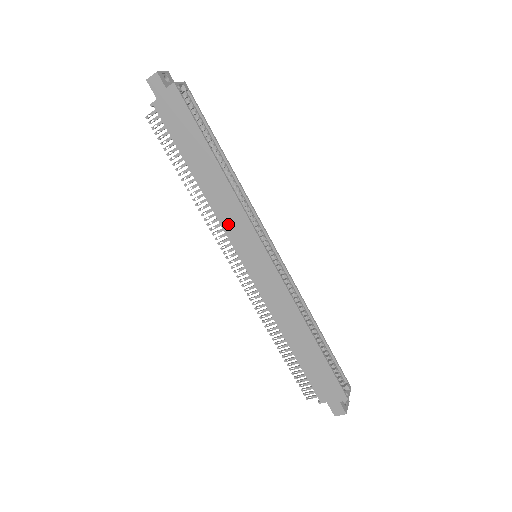
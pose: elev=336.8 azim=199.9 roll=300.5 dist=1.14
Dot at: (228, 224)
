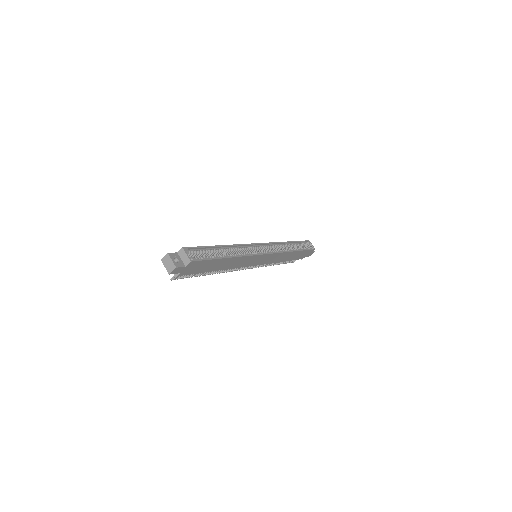
Dot at: (242, 265)
